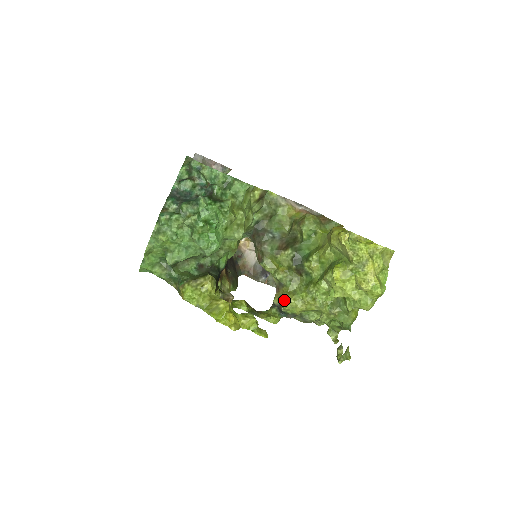
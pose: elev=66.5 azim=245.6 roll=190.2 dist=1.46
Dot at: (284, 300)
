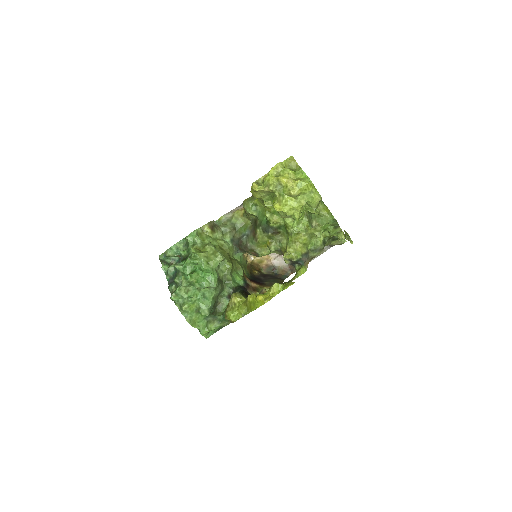
Dot at: (286, 255)
